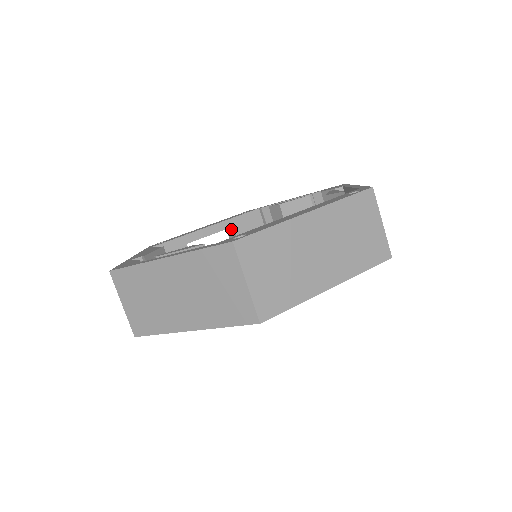
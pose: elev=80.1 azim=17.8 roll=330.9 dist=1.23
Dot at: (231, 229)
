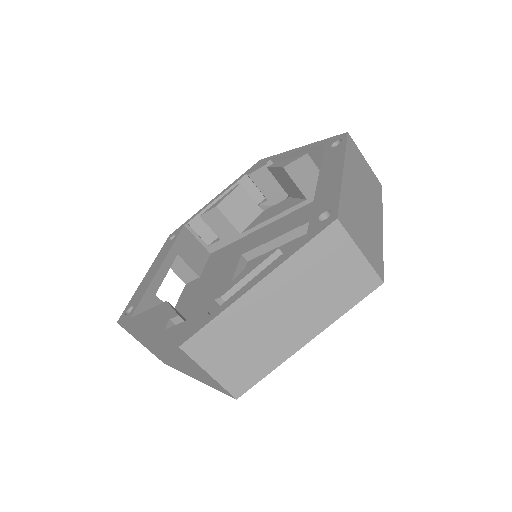
Dot at: occluded
